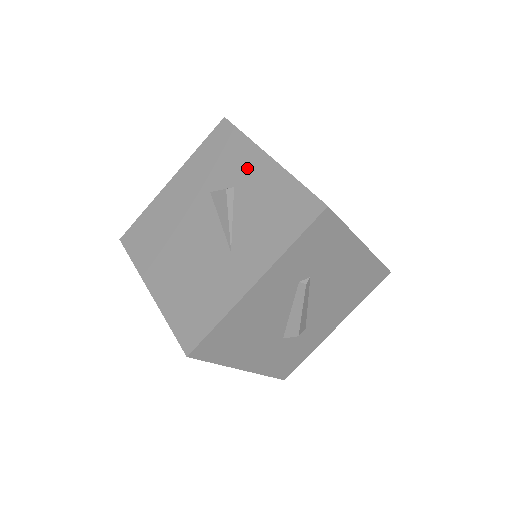
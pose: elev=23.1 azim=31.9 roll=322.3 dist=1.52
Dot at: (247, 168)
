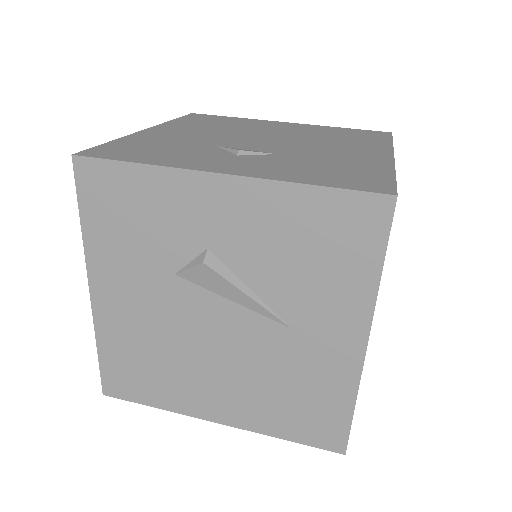
Dot at: (201, 212)
